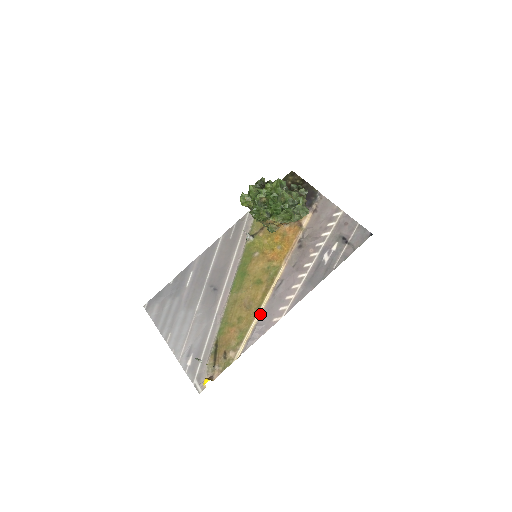
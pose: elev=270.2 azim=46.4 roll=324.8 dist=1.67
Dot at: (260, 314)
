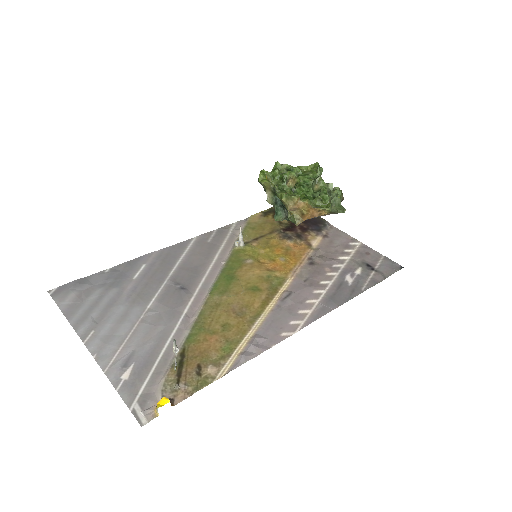
Dot at: (259, 324)
